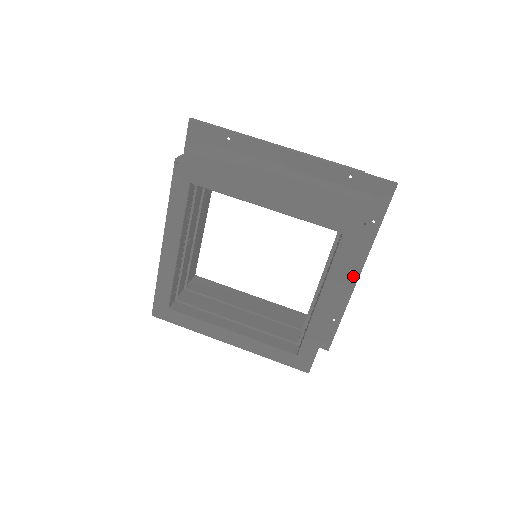
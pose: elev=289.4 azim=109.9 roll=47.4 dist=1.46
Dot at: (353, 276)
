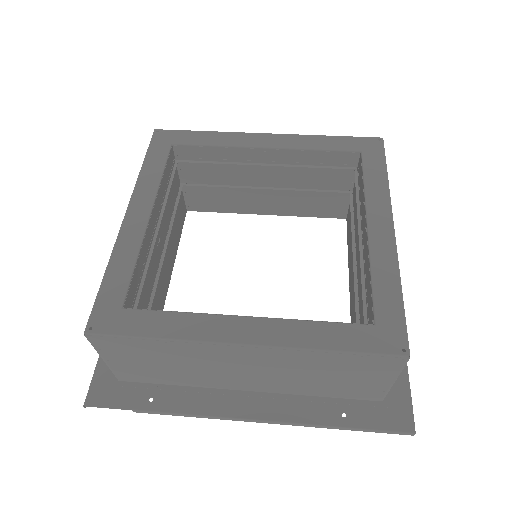
Dot at: occluded
